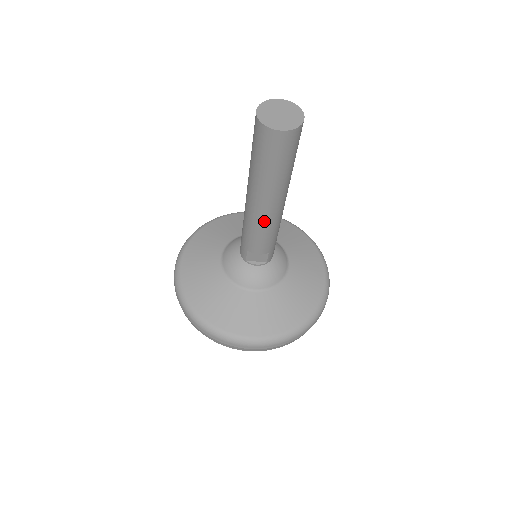
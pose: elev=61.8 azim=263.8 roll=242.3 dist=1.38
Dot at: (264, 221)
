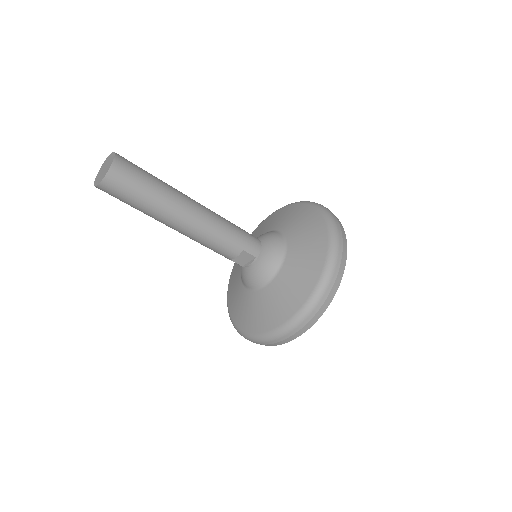
Dot at: (196, 235)
